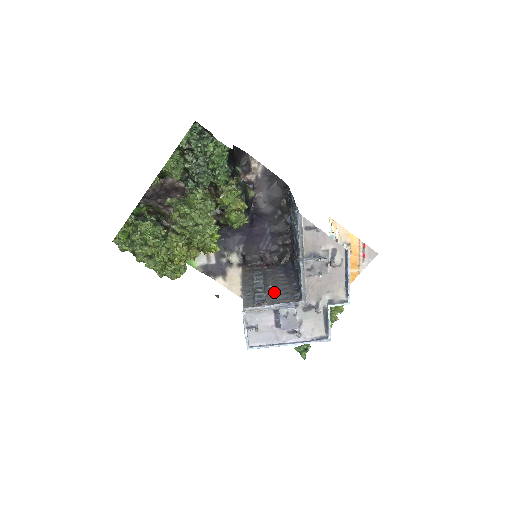
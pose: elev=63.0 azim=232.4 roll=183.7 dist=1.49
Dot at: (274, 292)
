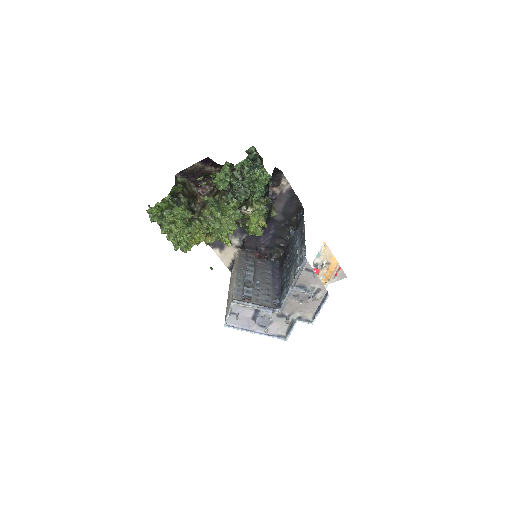
Dot at: (259, 290)
